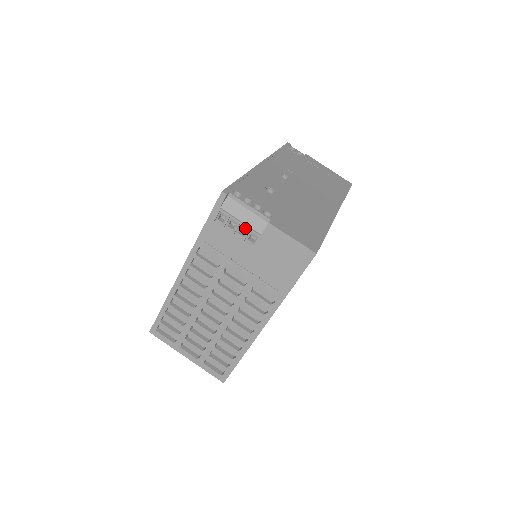
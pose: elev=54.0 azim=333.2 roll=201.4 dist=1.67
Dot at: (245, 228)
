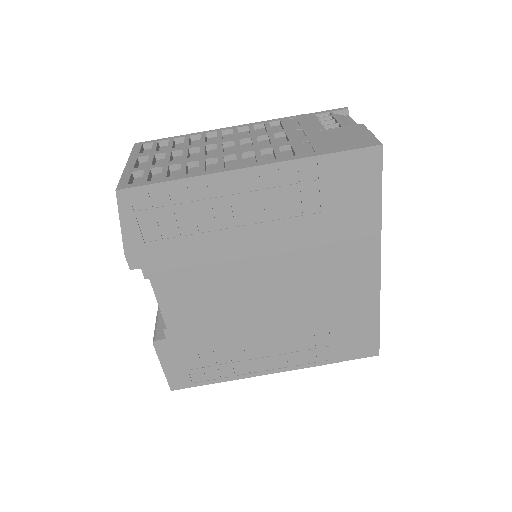
Dot at: (335, 125)
